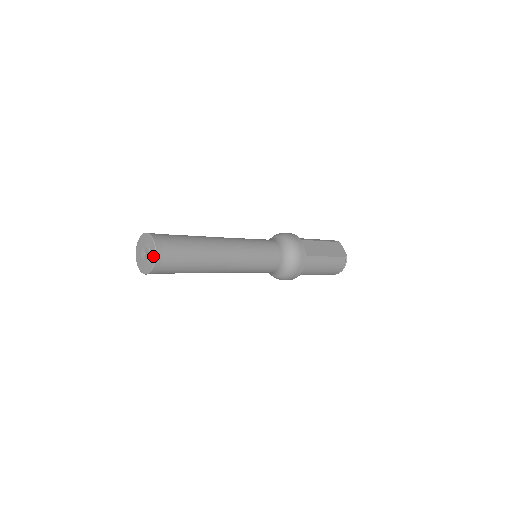
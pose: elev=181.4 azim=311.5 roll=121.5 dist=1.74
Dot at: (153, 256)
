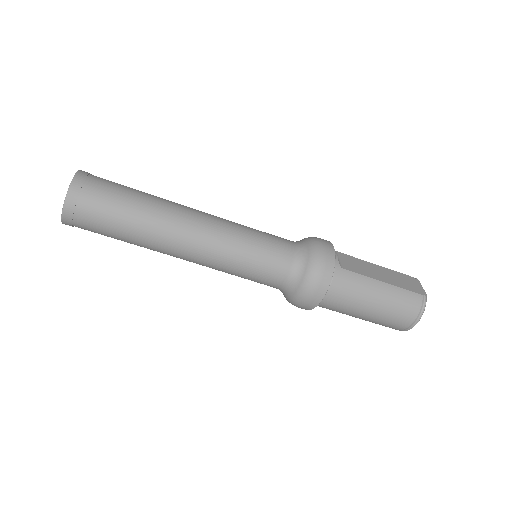
Dot at: (69, 188)
